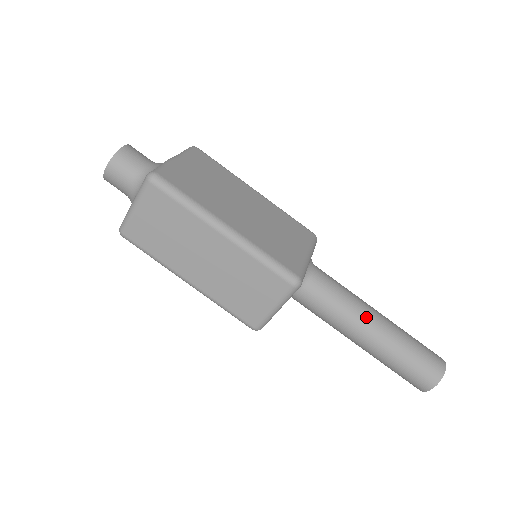
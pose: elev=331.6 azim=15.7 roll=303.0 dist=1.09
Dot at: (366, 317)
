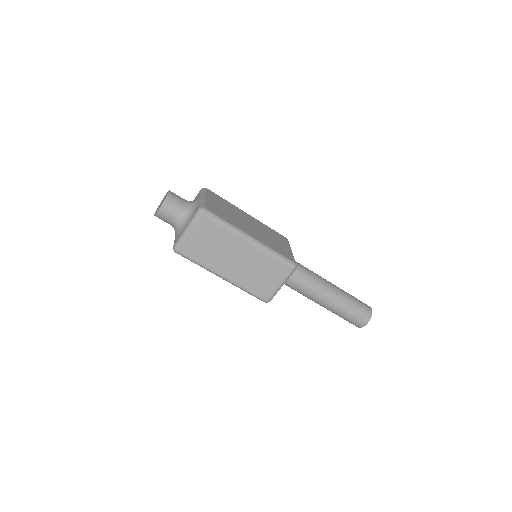
Dot at: (326, 286)
